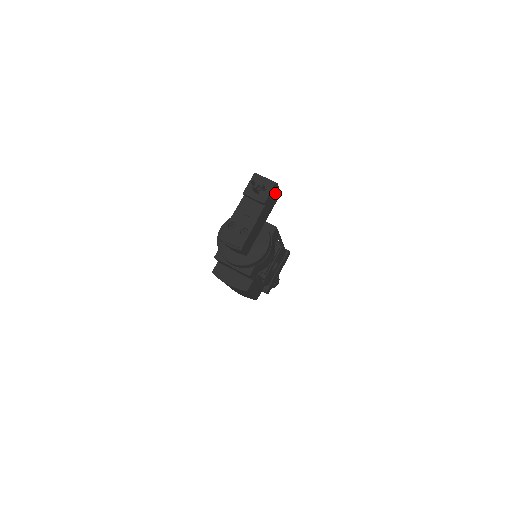
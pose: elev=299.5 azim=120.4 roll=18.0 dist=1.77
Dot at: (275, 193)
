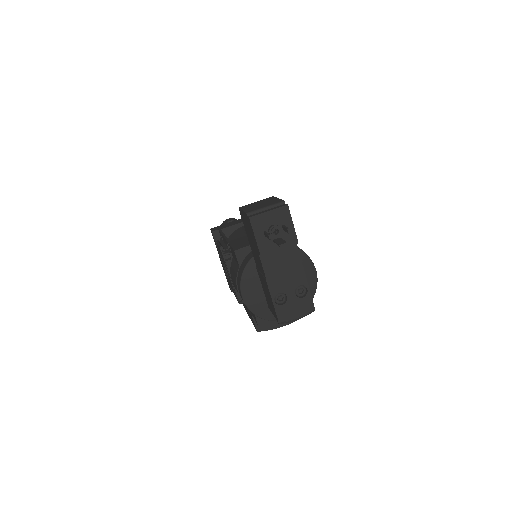
Dot at: occluded
